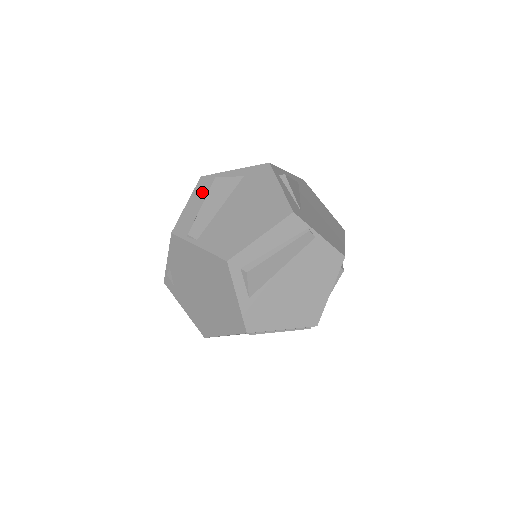
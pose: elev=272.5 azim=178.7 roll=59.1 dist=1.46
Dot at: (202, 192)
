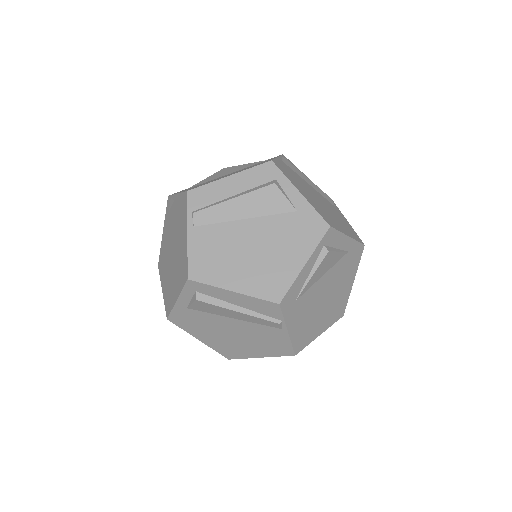
Dot at: (252, 180)
